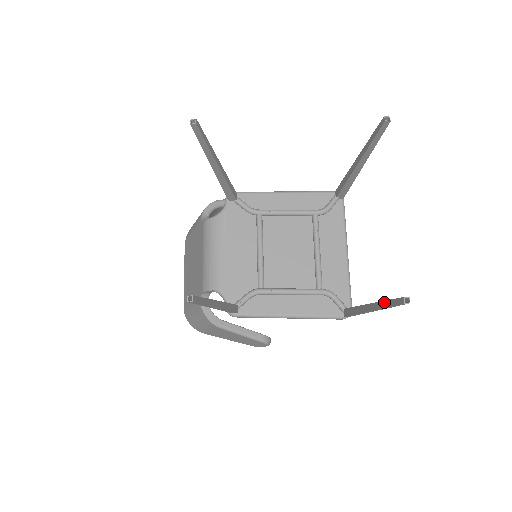
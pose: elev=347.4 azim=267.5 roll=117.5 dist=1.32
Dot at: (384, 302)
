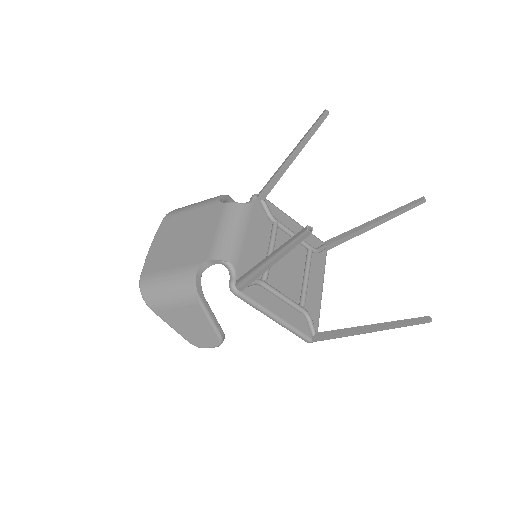
Dot at: (395, 322)
